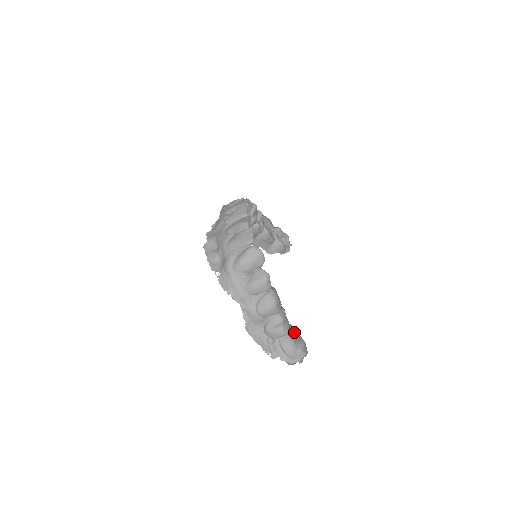
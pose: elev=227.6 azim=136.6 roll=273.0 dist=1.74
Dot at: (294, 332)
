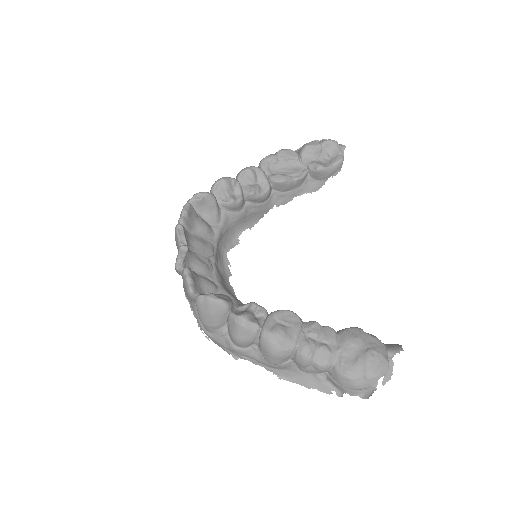
Dot at: (347, 348)
